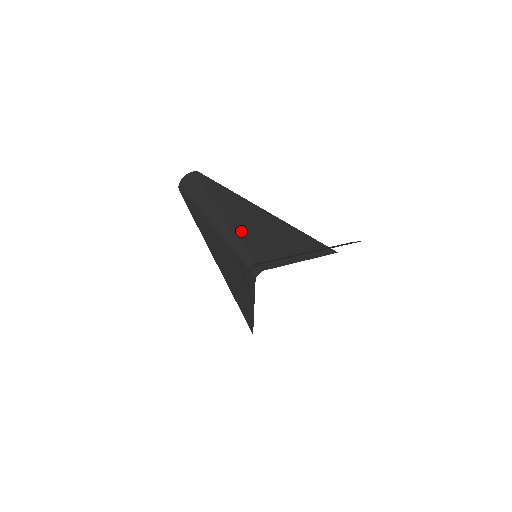
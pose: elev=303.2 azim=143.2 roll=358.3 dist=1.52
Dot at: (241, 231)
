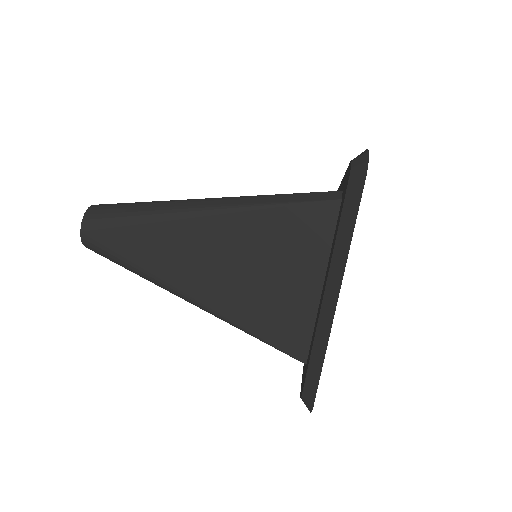
Dot at: occluded
